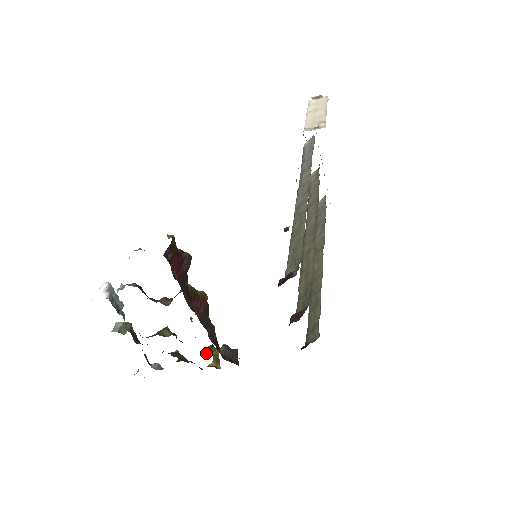
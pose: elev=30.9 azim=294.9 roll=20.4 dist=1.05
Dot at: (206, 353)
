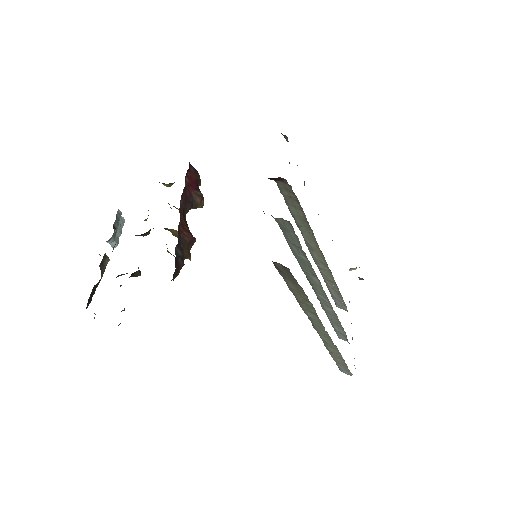
Dot at: occluded
